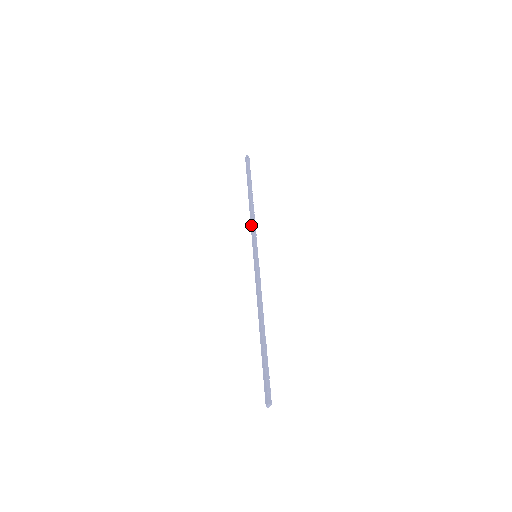
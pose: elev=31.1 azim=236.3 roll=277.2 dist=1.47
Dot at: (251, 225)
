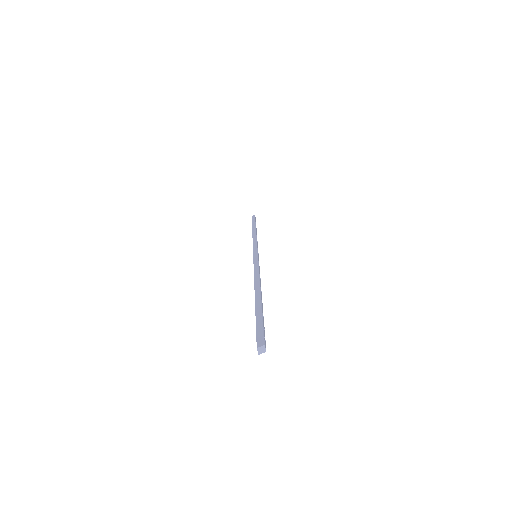
Dot at: (254, 240)
